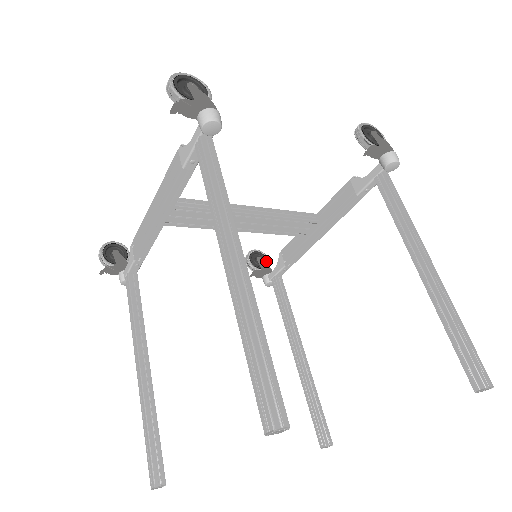
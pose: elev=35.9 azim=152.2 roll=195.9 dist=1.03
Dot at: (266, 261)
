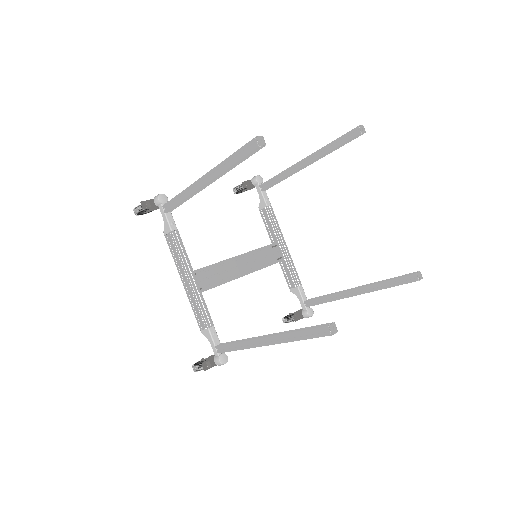
Dot at: occluded
